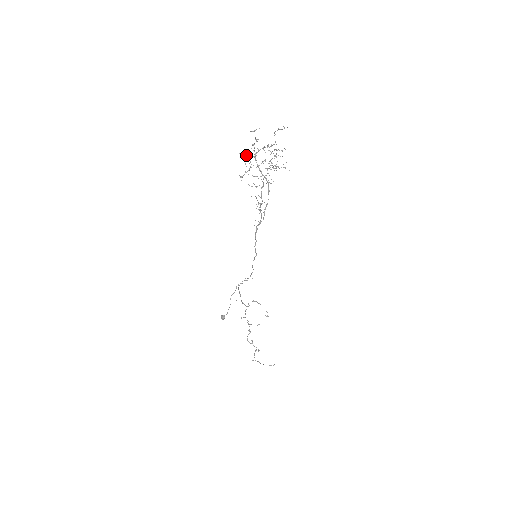
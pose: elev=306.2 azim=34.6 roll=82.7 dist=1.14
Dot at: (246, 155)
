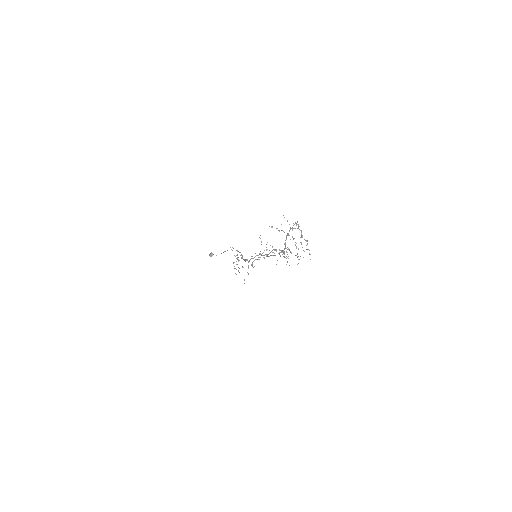
Dot at: (287, 220)
